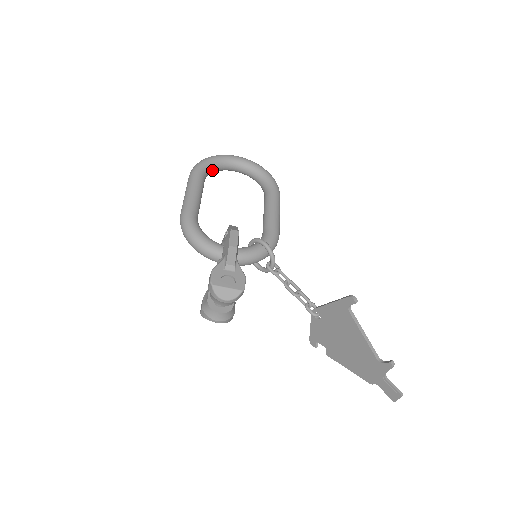
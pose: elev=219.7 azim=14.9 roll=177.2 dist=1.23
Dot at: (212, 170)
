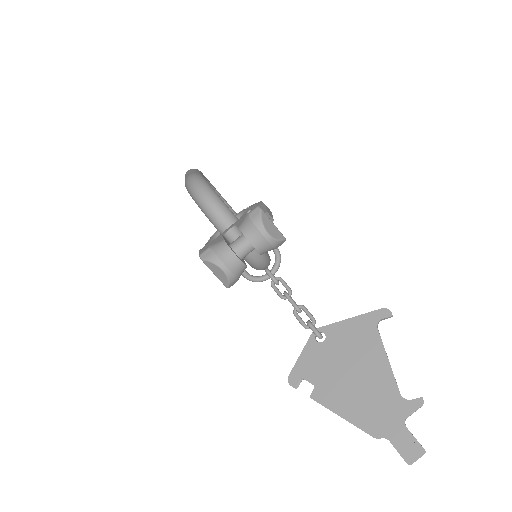
Dot at: occluded
